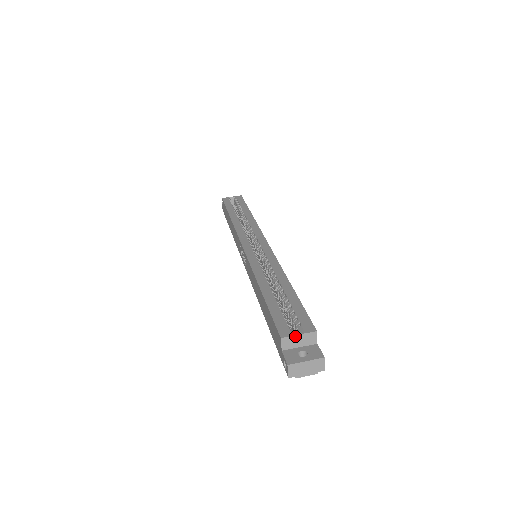
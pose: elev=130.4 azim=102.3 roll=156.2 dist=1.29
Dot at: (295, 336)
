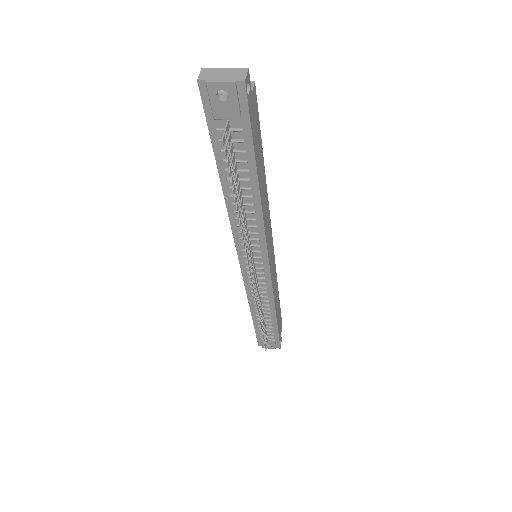
Dot at: occluded
